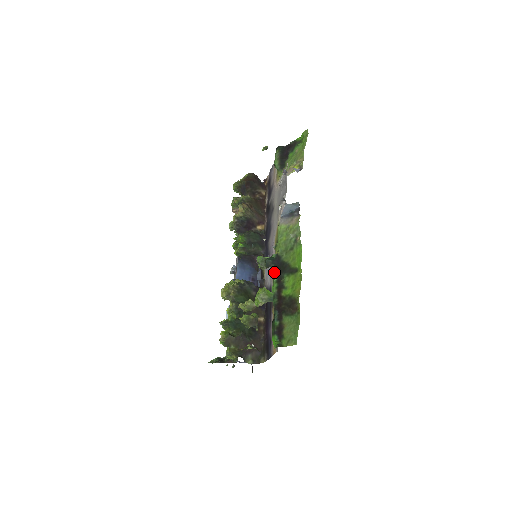
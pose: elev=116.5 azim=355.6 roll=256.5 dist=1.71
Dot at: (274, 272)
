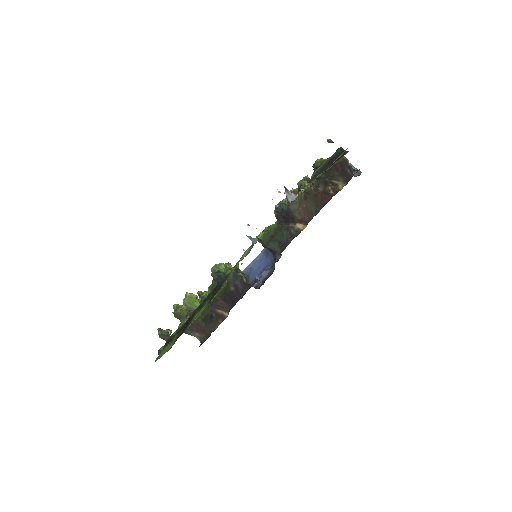
Dot at: (213, 289)
